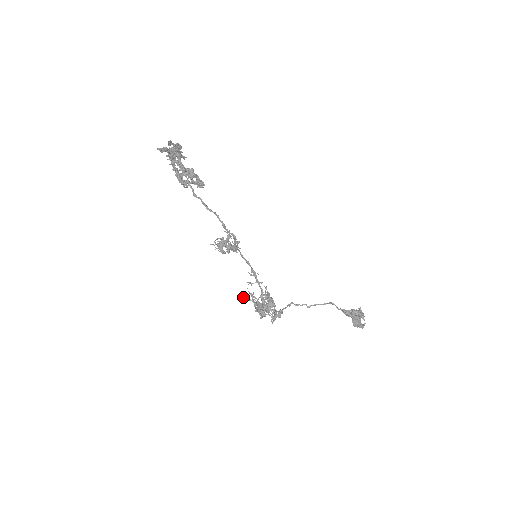
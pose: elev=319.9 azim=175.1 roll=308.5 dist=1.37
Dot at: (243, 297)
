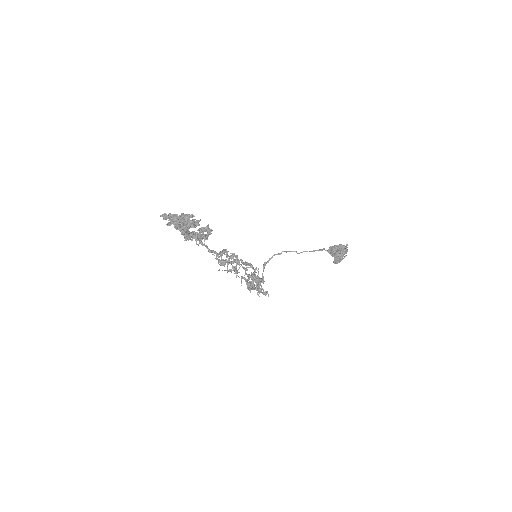
Dot at: (236, 277)
